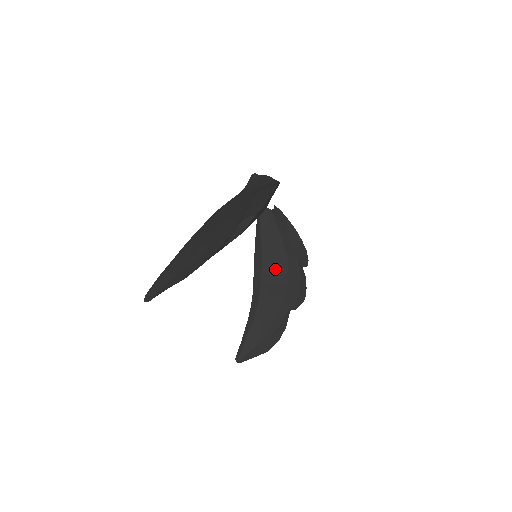
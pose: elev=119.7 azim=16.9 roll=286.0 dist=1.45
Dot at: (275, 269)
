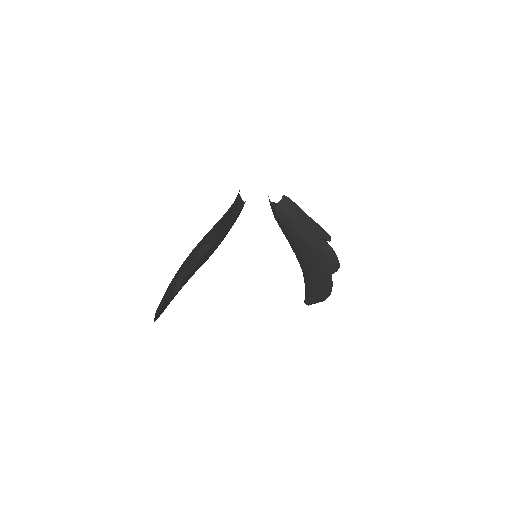
Dot at: (298, 248)
